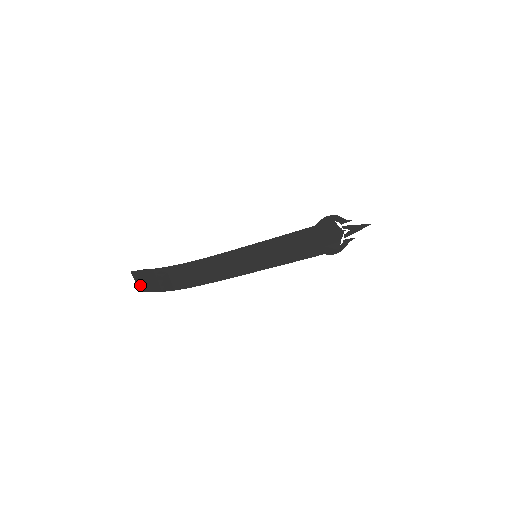
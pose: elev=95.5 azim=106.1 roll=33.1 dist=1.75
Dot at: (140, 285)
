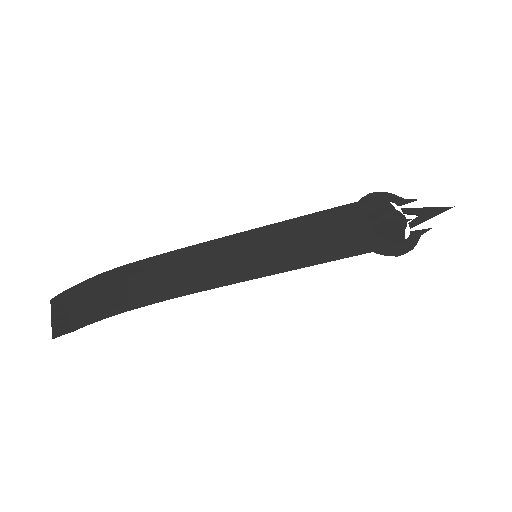
Dot at: (57, 324)
